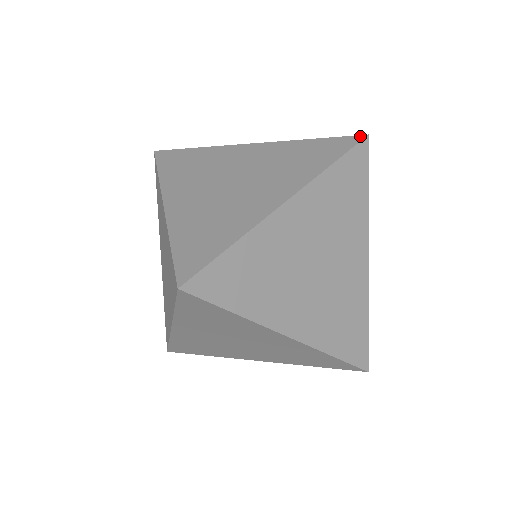
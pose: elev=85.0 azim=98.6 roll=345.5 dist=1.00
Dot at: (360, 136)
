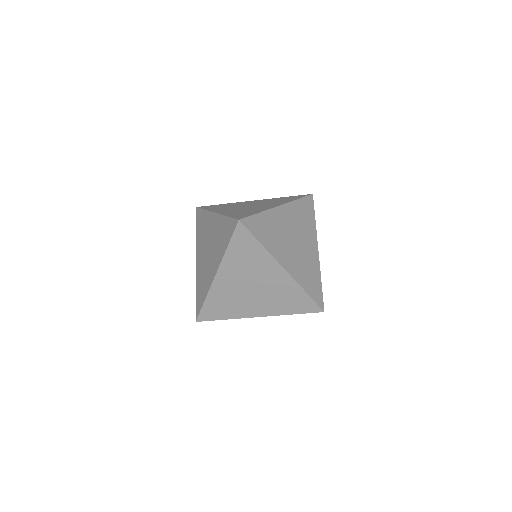
Dot at: (321, 310)
